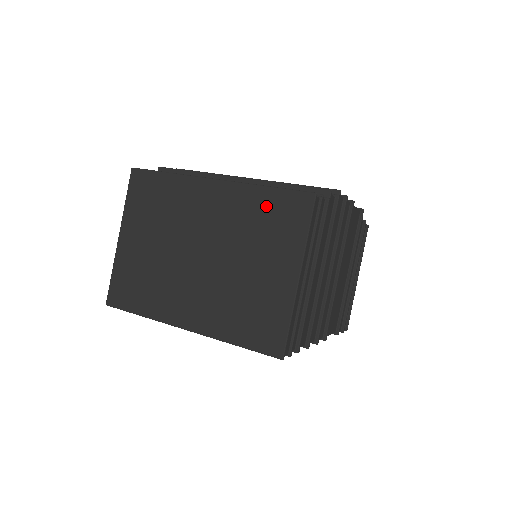
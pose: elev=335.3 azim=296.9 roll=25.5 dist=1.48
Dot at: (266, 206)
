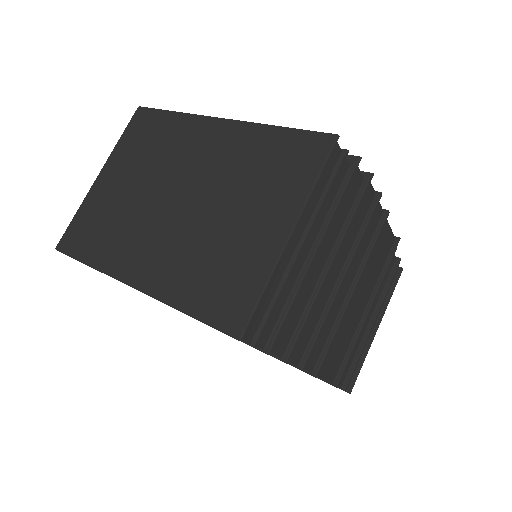
Dot at: (272, 148)
